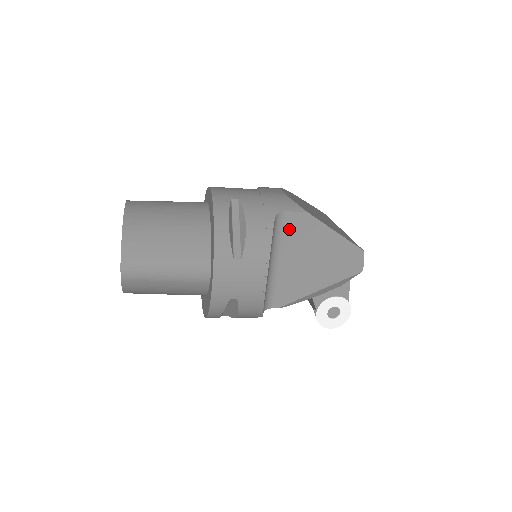
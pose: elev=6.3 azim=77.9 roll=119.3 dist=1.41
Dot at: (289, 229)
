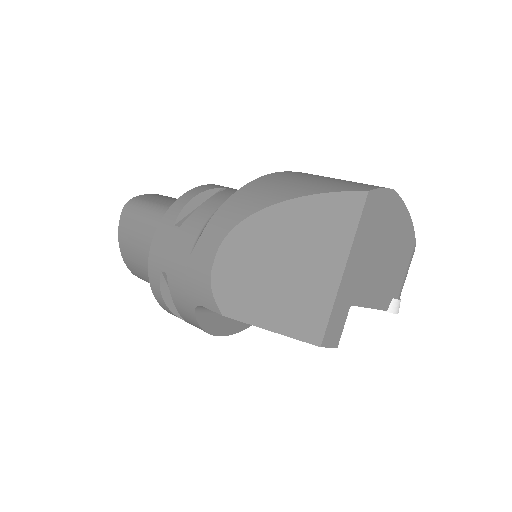
Dot at: occluded
